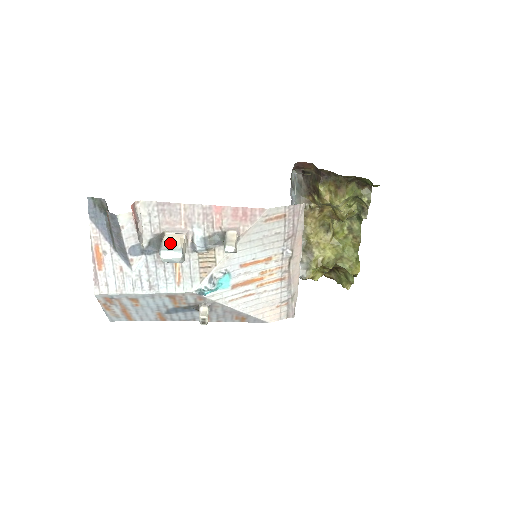
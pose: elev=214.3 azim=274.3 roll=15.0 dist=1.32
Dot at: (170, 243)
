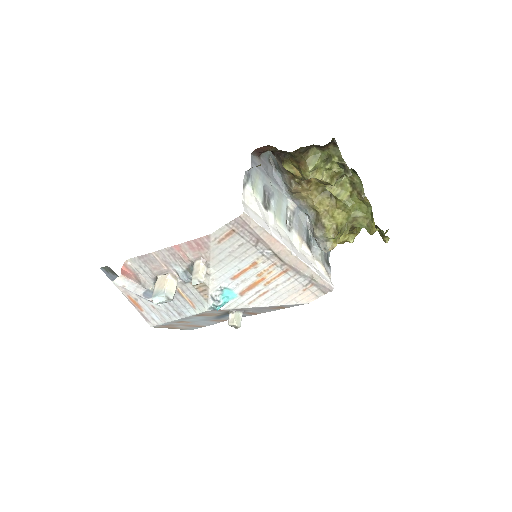
Dot at: (158, 288)
